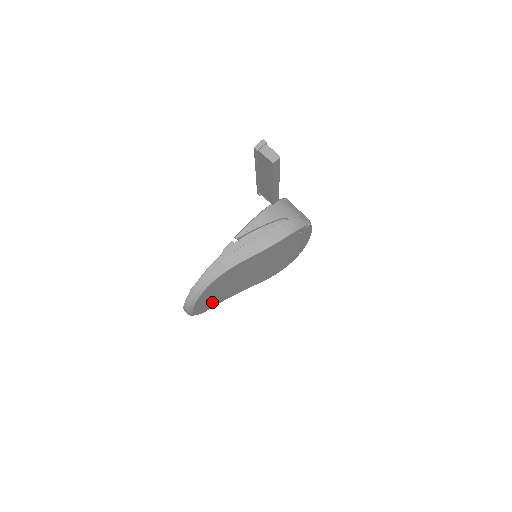
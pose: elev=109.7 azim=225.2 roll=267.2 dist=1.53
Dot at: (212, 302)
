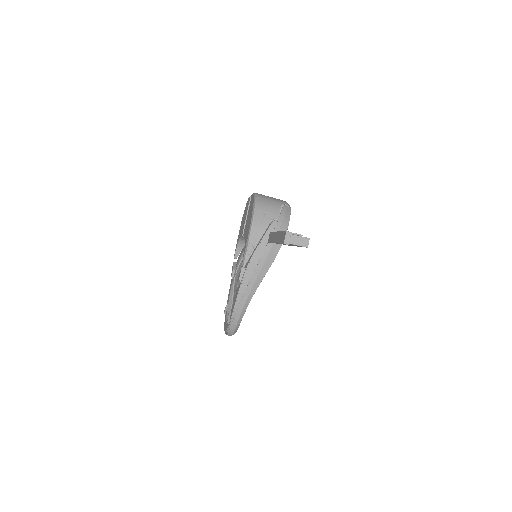
Dot at: occluded
